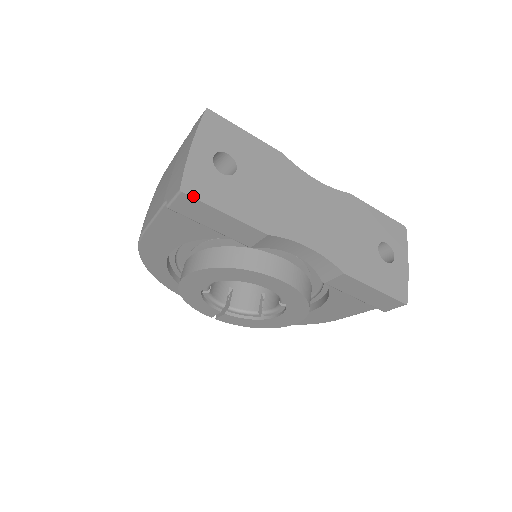
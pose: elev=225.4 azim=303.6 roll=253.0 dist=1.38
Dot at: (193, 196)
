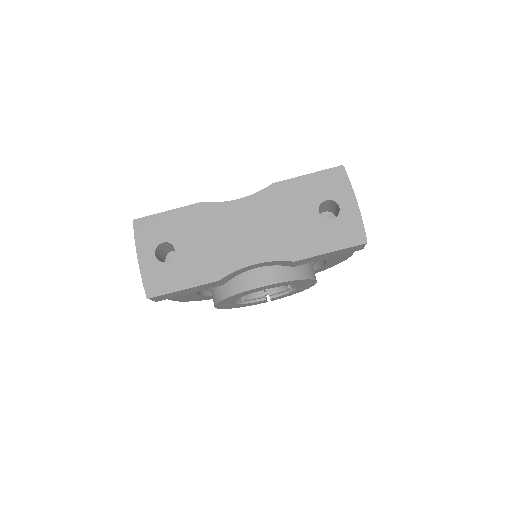
Dot at: (156, 295)
